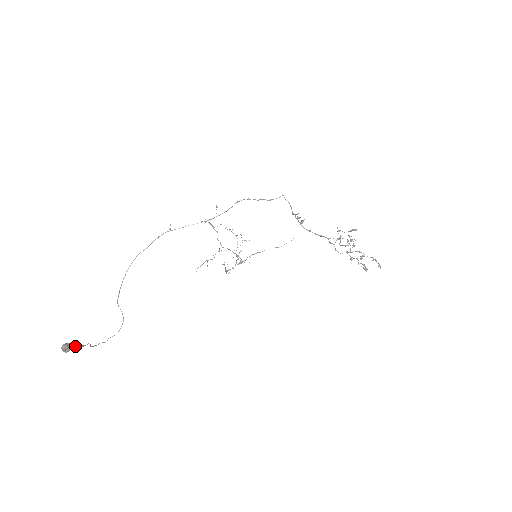
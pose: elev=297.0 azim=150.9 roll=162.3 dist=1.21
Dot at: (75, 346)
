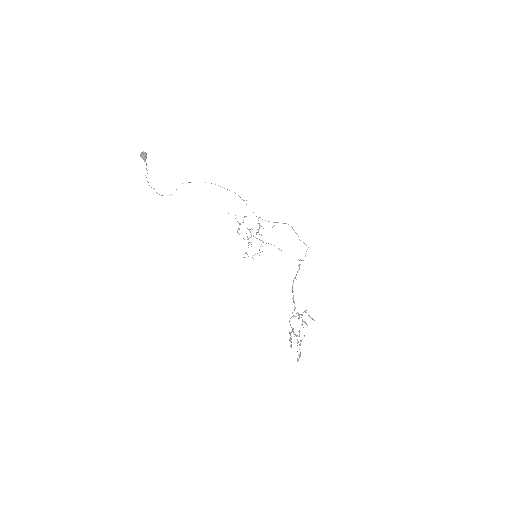
Dot at: occluded
